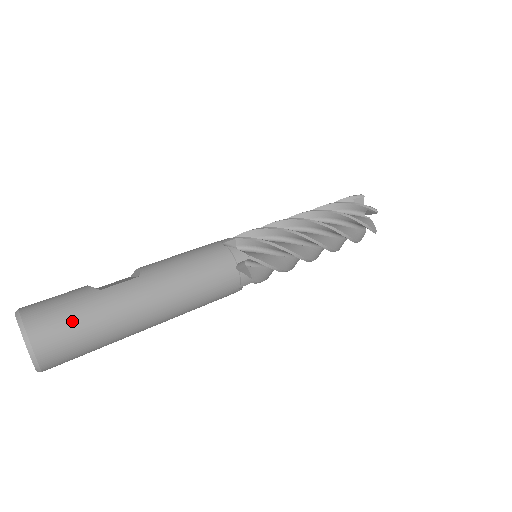
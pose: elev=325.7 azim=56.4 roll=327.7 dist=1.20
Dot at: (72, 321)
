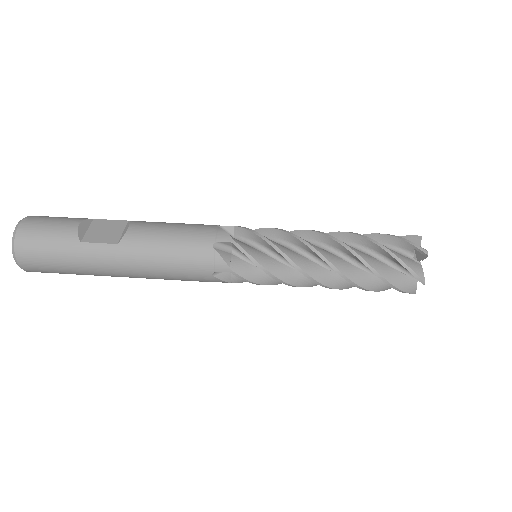
Dot at: (50, 259)
